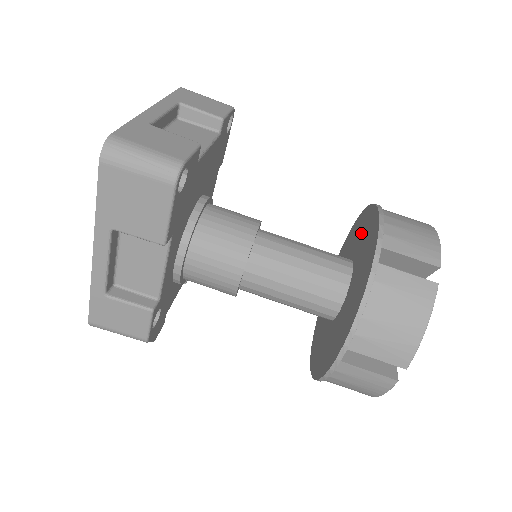
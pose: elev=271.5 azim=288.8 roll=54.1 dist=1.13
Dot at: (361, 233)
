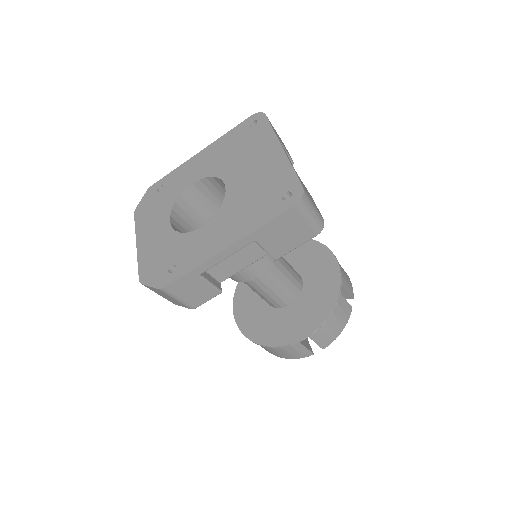
Dot at: (307, 257)
